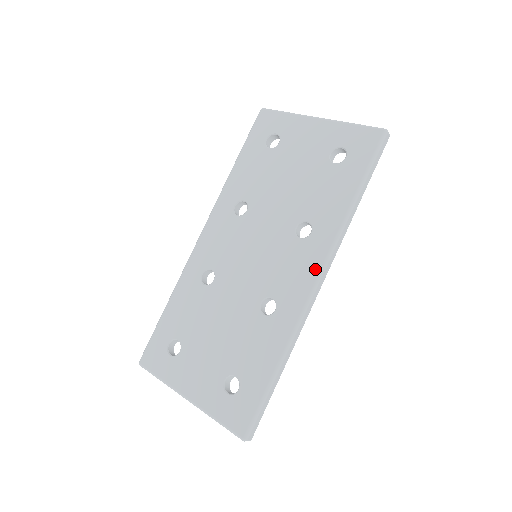
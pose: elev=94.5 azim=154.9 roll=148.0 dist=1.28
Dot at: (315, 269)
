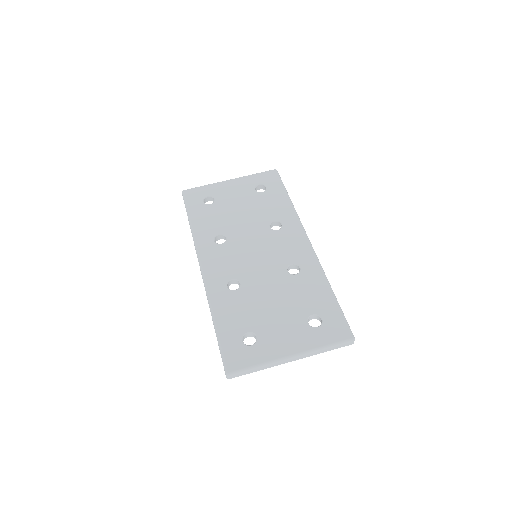
Dot at: (302, 236)
